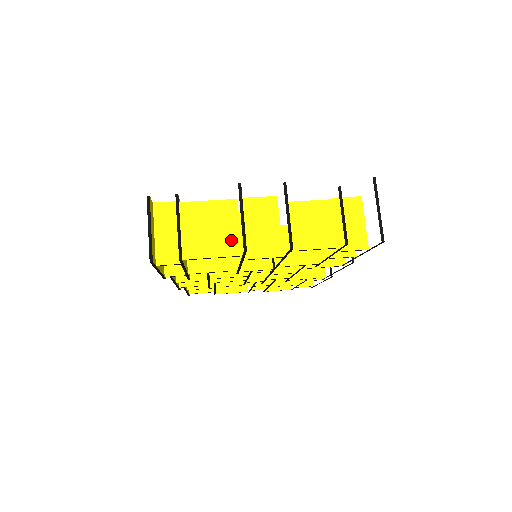
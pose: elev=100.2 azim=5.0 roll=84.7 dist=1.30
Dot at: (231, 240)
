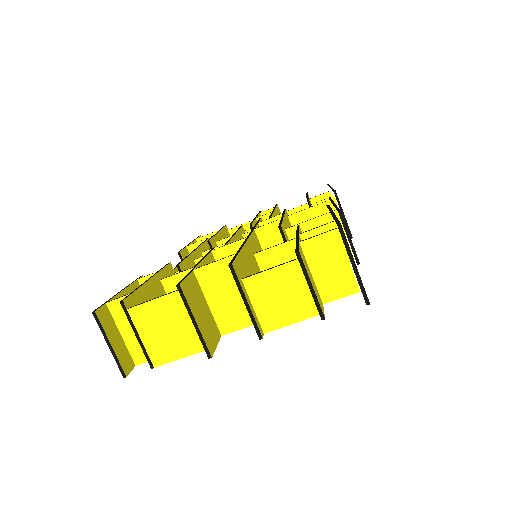
Dot at: (196, 334)
